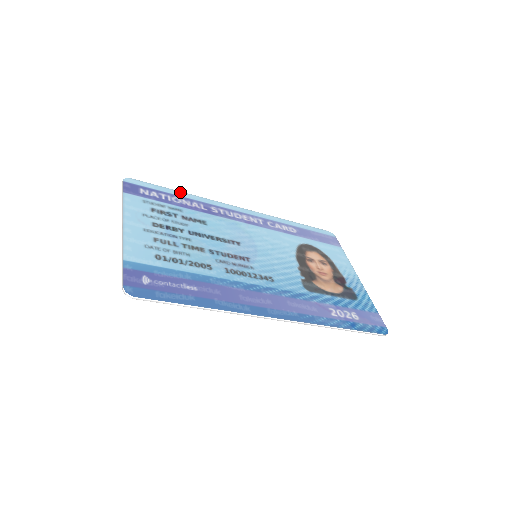
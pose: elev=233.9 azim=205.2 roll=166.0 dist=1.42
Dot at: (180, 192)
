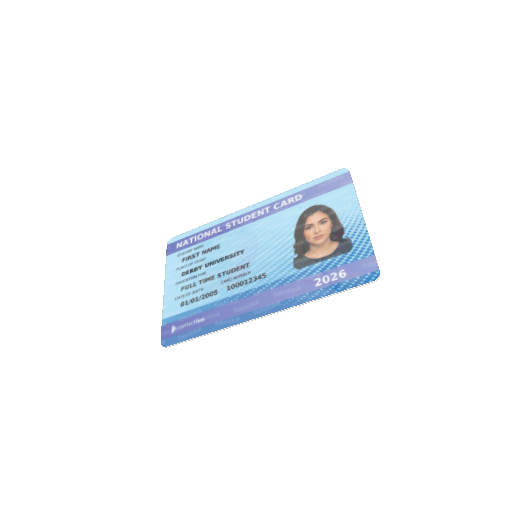
Dot at: (204, 226)
